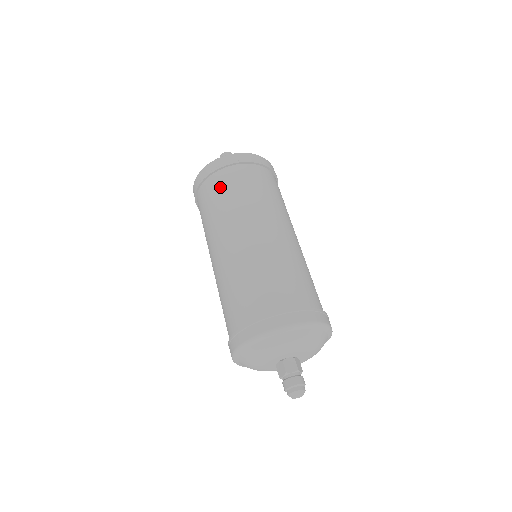
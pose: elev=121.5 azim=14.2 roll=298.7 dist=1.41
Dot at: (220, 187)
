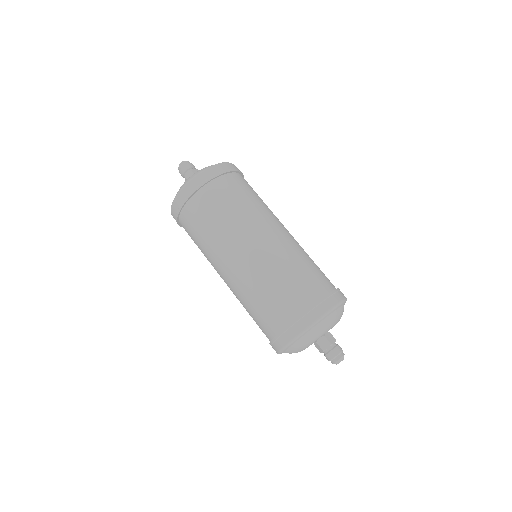
Dot at: (225, 193)
